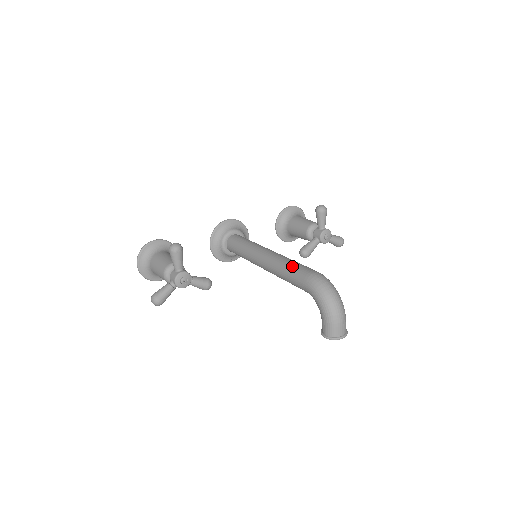
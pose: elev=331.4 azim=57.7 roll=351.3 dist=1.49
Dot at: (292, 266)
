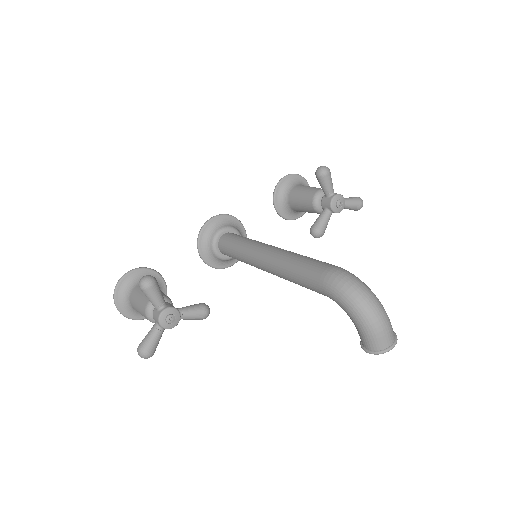
Dot at: (300, 265)
